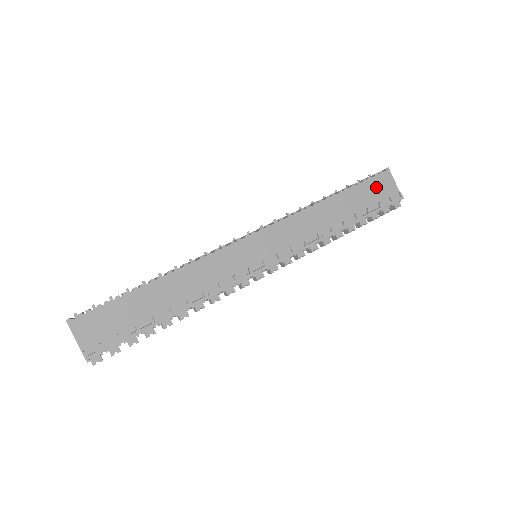
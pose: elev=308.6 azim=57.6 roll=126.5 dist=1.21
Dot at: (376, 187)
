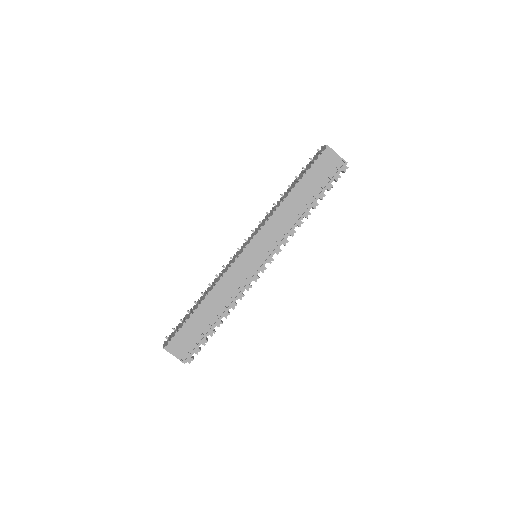
Dot at: (322, 166)
